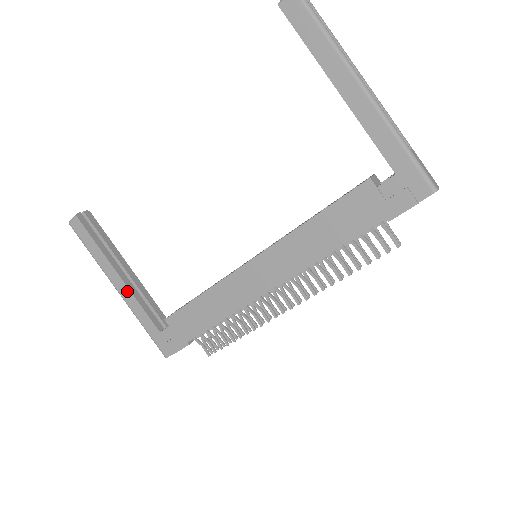
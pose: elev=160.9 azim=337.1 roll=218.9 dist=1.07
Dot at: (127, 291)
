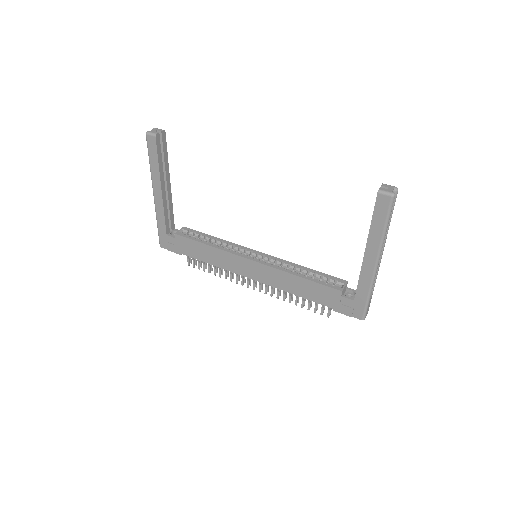
Dot at: (161, 201)
